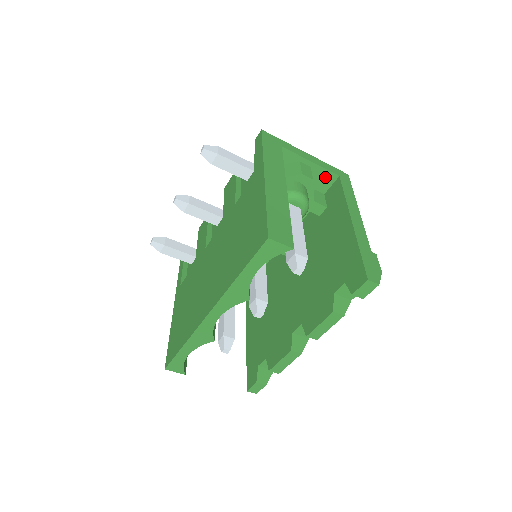
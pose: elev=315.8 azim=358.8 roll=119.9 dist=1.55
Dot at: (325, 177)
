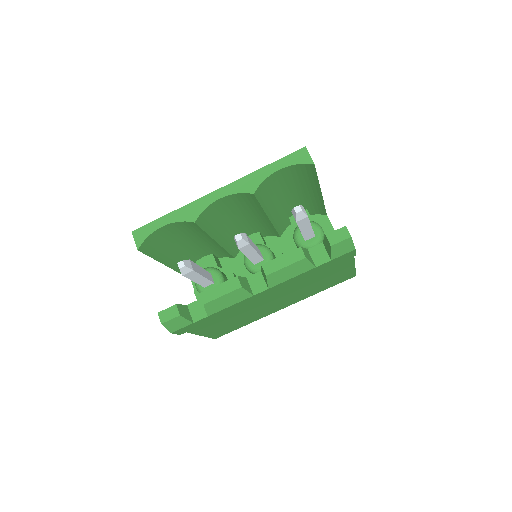
Dot at: occluded
